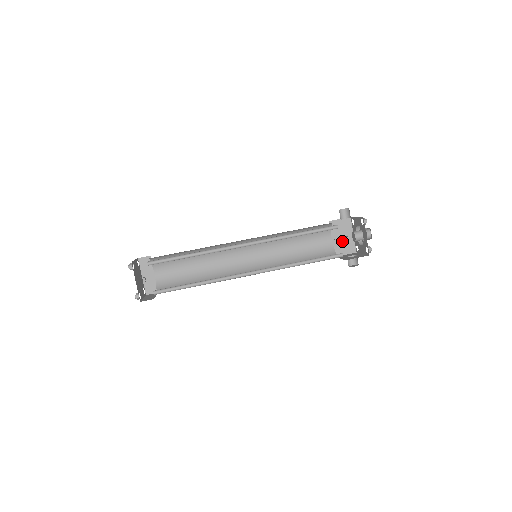
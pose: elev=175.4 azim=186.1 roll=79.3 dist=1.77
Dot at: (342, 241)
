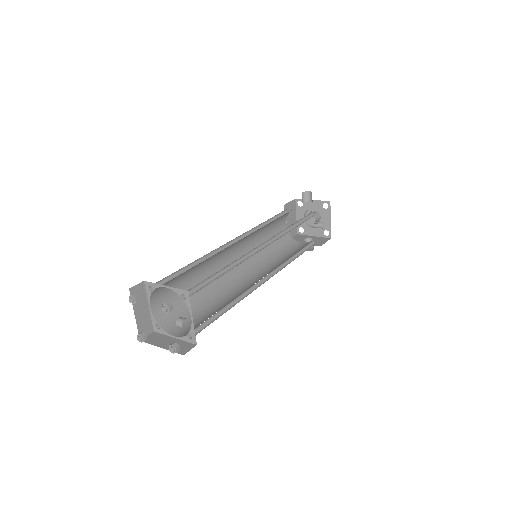
Dot at: (290, 224)
